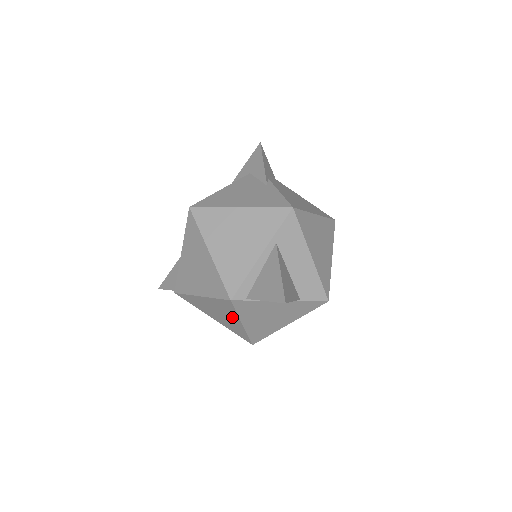
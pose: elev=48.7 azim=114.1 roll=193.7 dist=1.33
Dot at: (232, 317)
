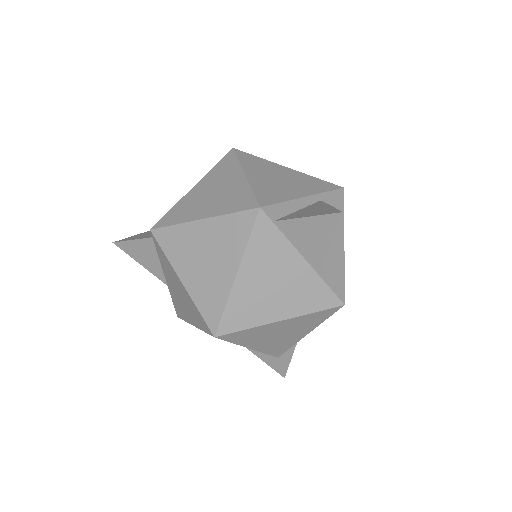
Dot at: (229, 258)
